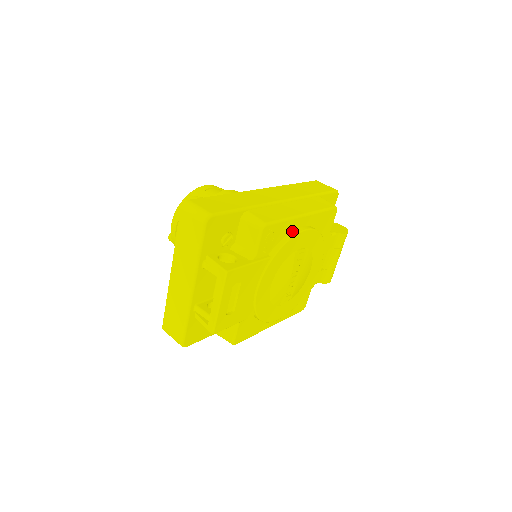
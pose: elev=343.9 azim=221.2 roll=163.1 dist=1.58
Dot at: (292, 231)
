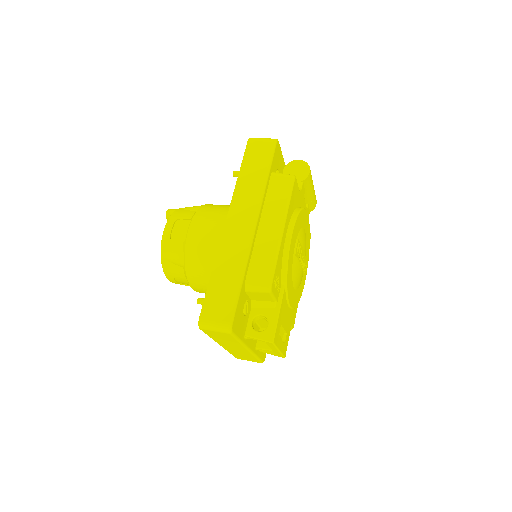
Dot at: (283, 250)
